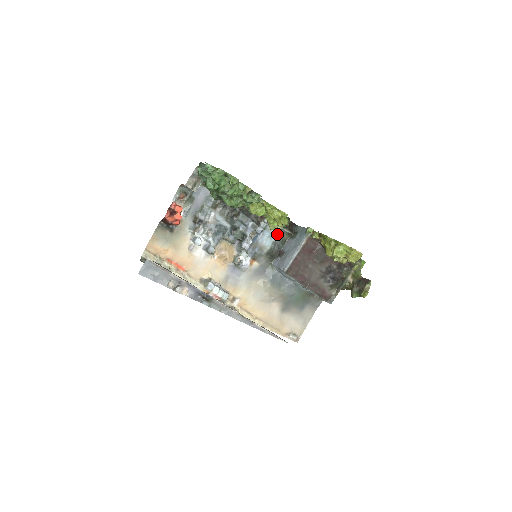
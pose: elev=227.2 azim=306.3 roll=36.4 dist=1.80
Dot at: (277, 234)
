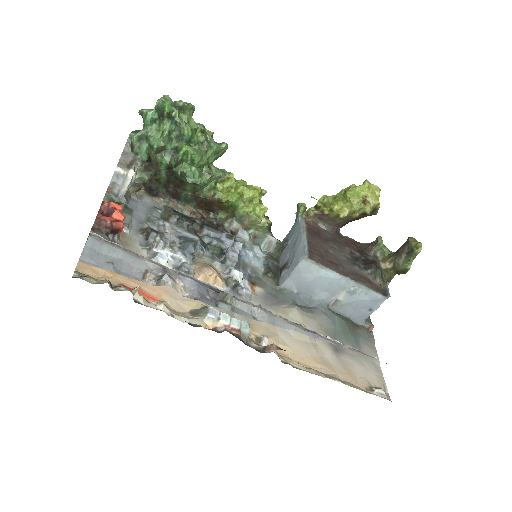
Dot at: (262, 253)
